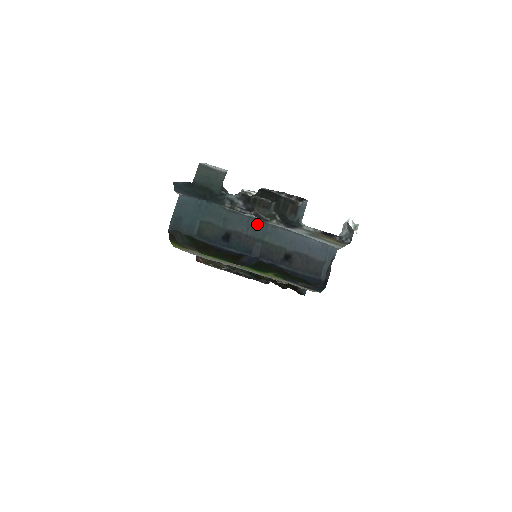
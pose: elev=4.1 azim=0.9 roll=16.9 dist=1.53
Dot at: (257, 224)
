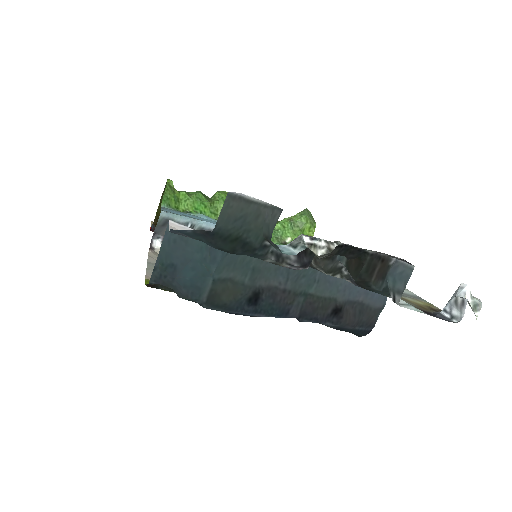
Dot at: occluded
